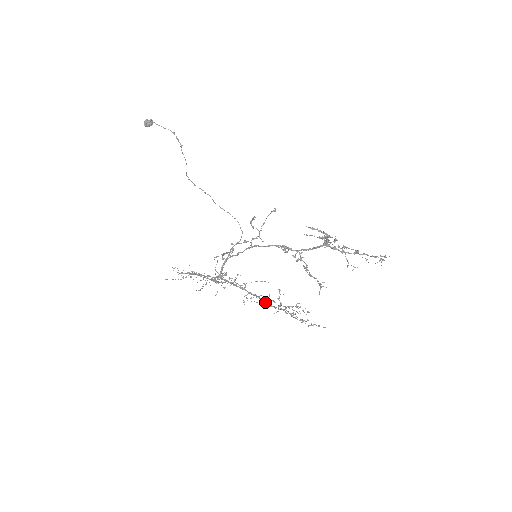
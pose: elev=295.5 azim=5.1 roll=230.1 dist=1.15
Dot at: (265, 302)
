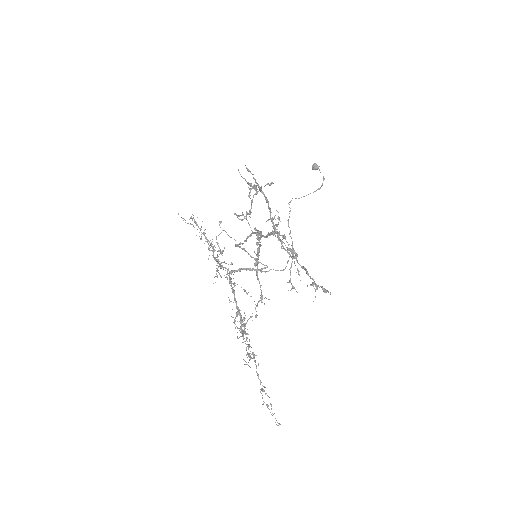
Dot at: (241, 324)
